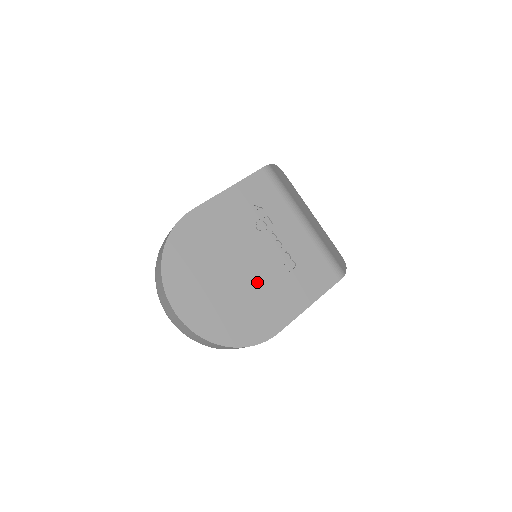
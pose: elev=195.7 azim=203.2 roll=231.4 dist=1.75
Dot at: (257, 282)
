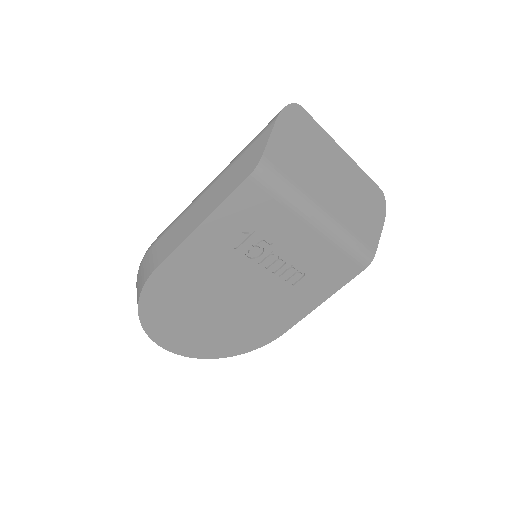
Dot at: (256, 304)
